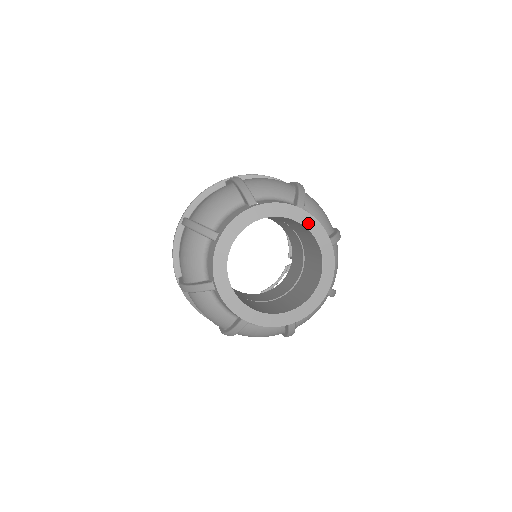
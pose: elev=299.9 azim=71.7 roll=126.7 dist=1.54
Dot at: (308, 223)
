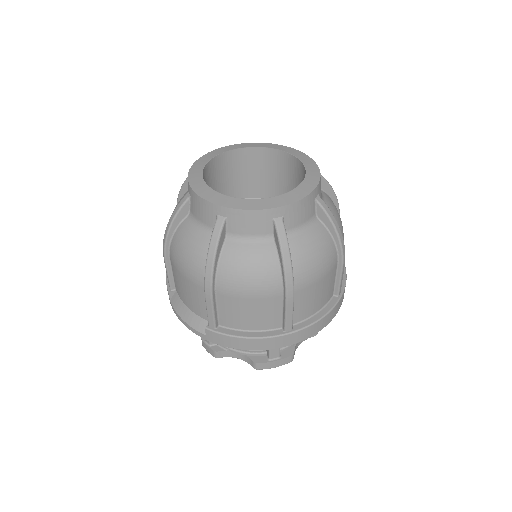
Dot at: (286, 150)
